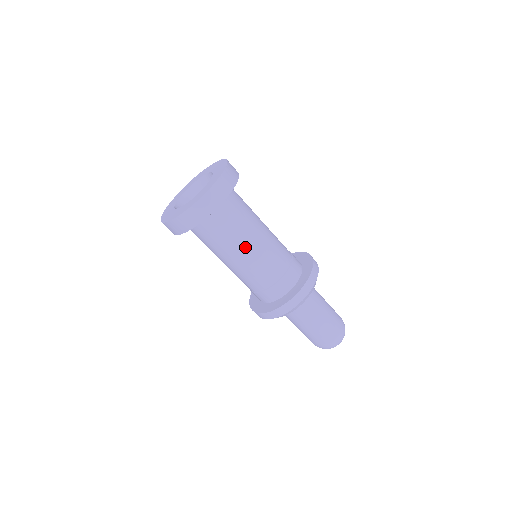
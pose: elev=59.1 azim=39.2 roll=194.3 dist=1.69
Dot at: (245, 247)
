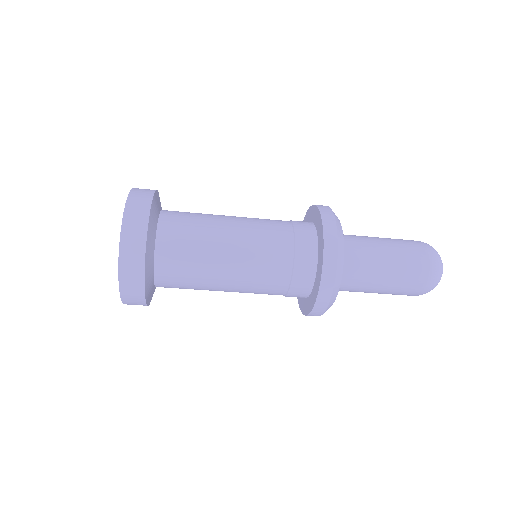
Dot at: occluded
